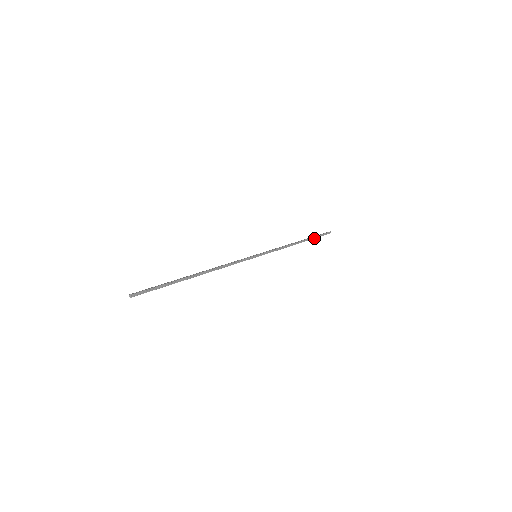
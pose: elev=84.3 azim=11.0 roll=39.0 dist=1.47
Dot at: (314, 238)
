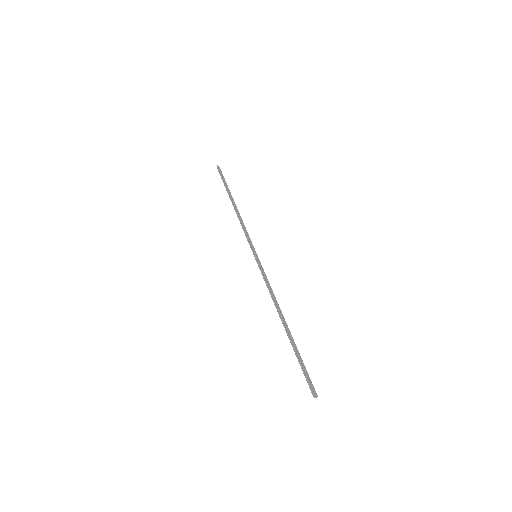
Dot at: (227, 188)
